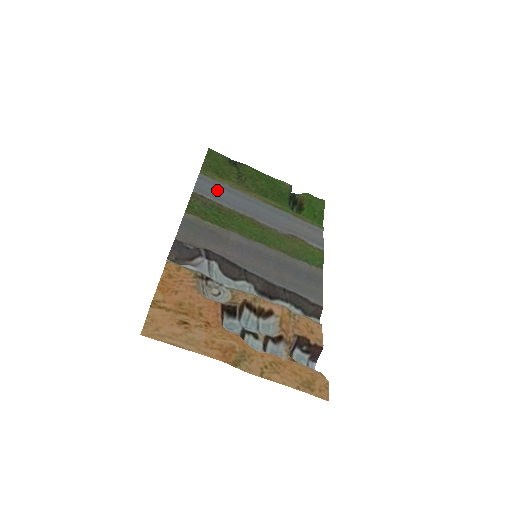
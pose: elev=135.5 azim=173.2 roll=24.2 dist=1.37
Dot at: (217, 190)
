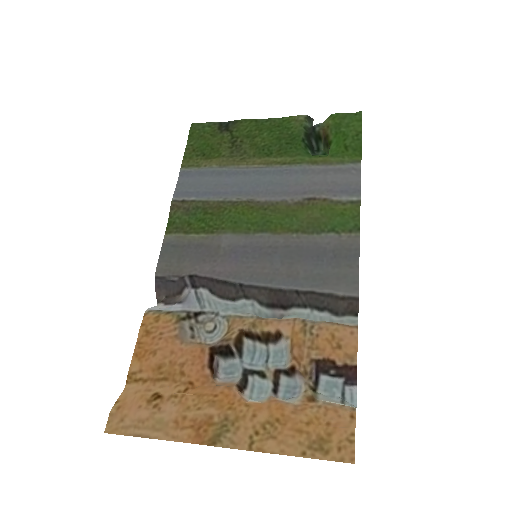
Dot at: (203, 181)
